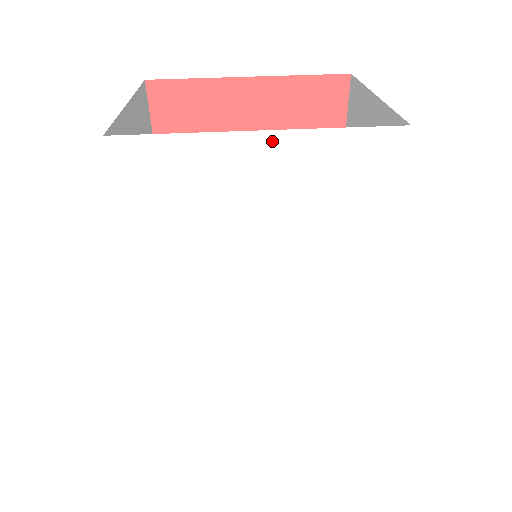
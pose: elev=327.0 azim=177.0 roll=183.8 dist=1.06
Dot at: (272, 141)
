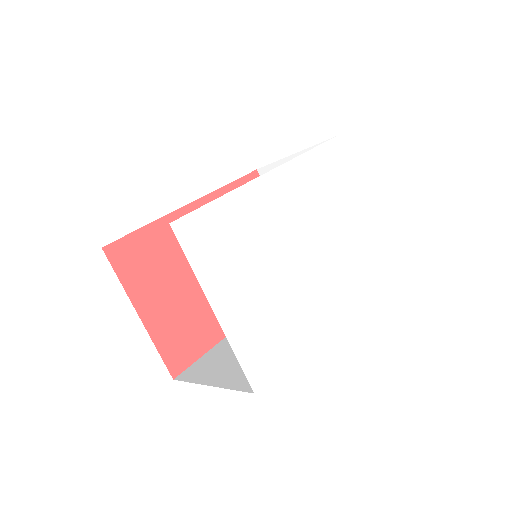
Dot at: (361, 209)
